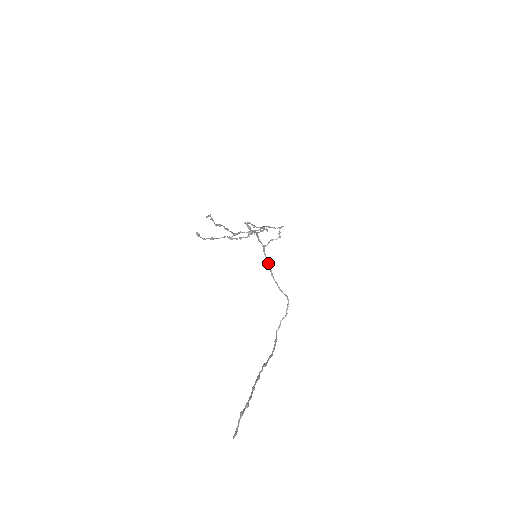
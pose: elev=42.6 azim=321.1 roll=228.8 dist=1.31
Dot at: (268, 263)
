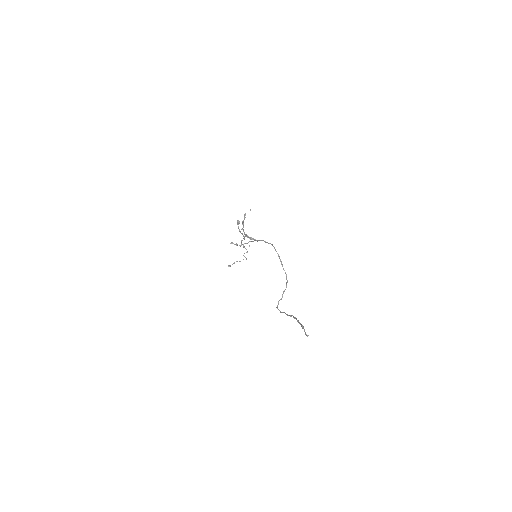
Dot at: occluded
